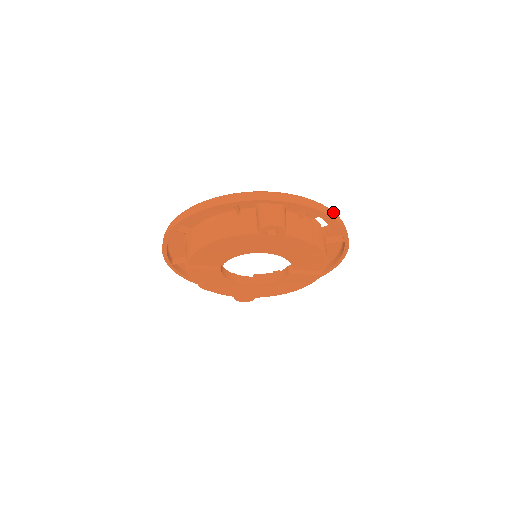
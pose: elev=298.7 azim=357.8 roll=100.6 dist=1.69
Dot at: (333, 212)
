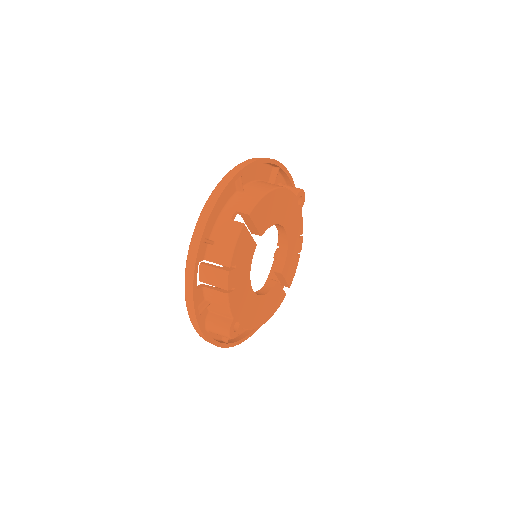
Dot at: occluded
